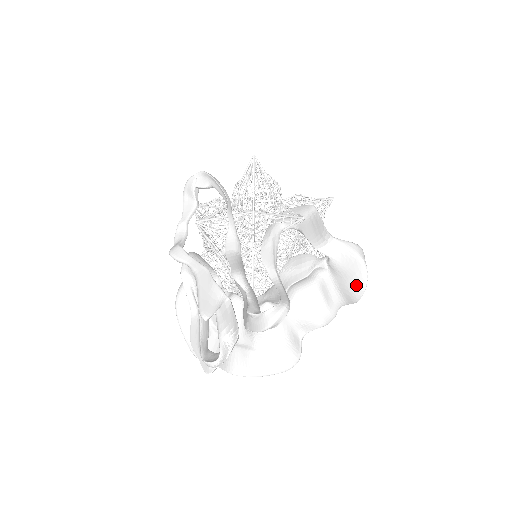
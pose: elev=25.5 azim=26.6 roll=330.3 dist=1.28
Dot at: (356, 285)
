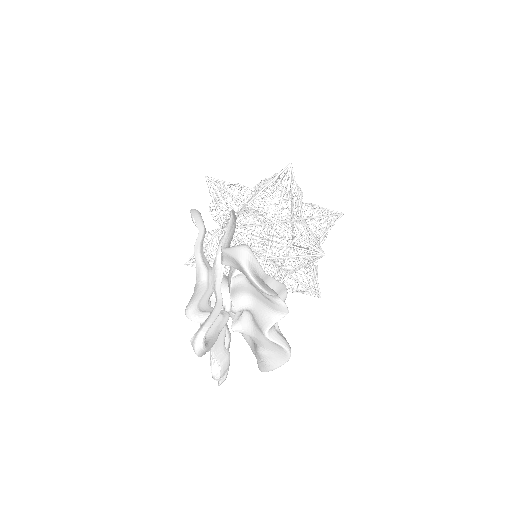
Dot at: (253, 285)
